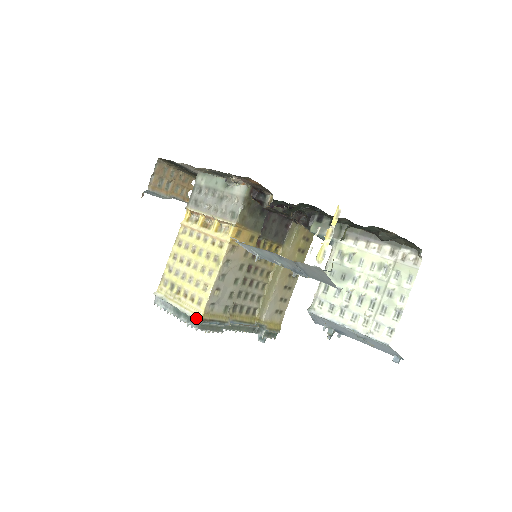
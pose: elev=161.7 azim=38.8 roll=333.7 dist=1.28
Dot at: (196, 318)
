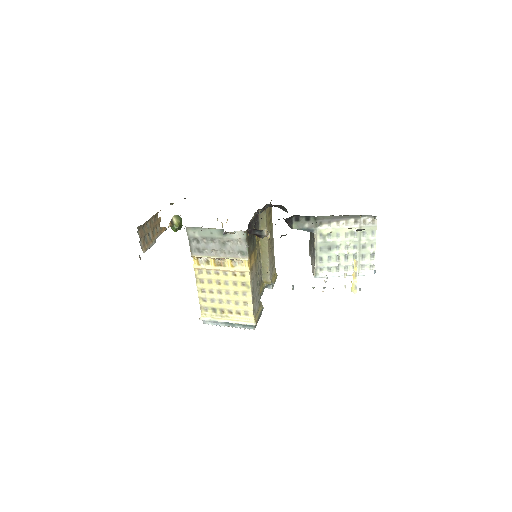
Dot at: (251, 324)
